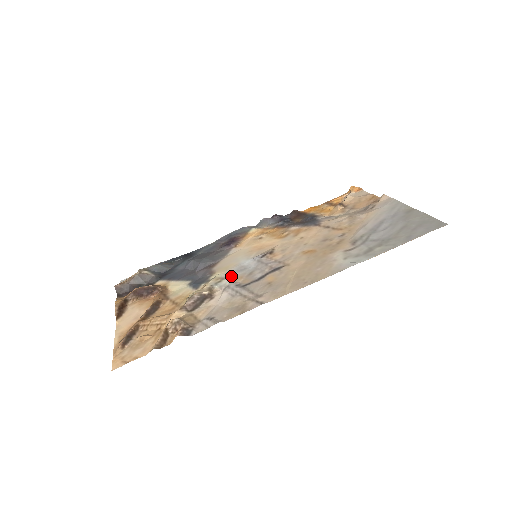
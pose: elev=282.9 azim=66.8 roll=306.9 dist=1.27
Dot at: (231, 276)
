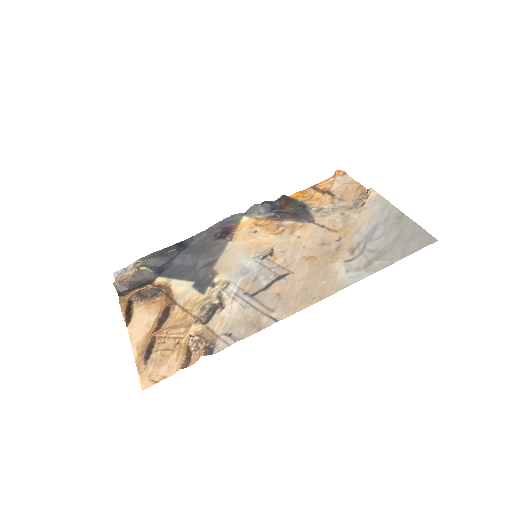
Dot at: (236, 280)
